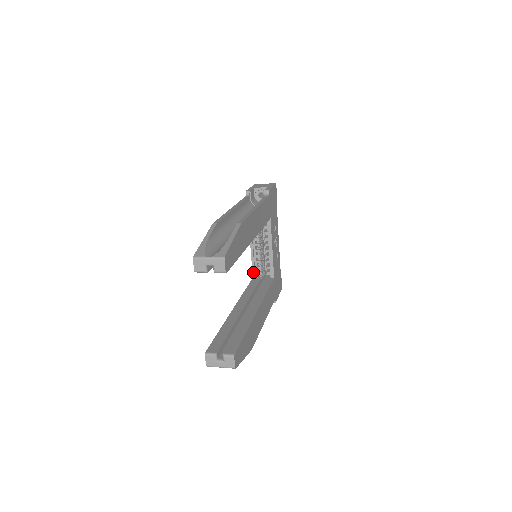
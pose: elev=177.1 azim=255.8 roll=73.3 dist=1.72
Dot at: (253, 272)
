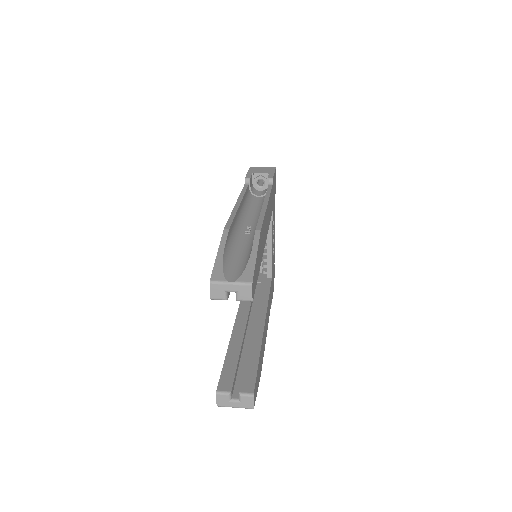
Dot at: occluded
